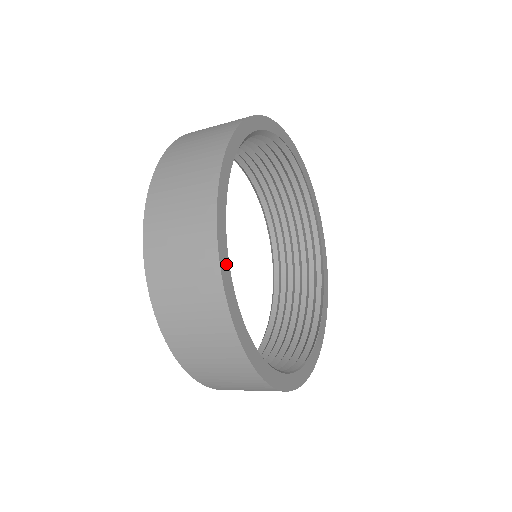
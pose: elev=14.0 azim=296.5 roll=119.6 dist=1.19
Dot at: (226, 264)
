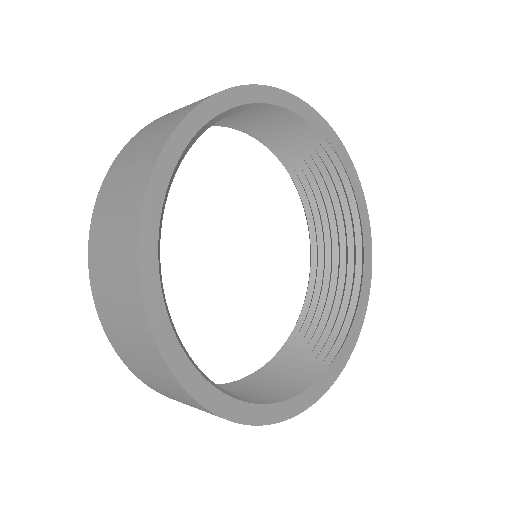
Dot at: (152, 267)
